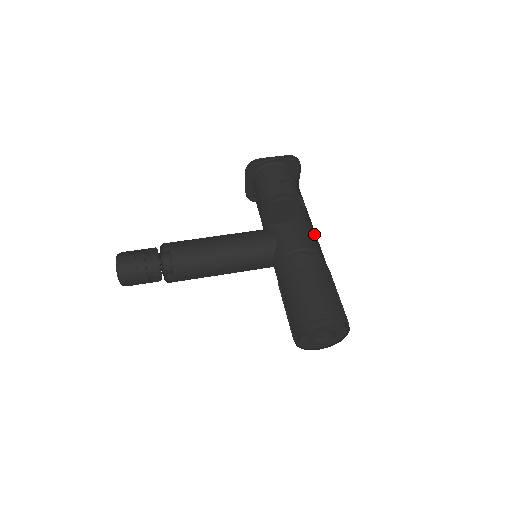
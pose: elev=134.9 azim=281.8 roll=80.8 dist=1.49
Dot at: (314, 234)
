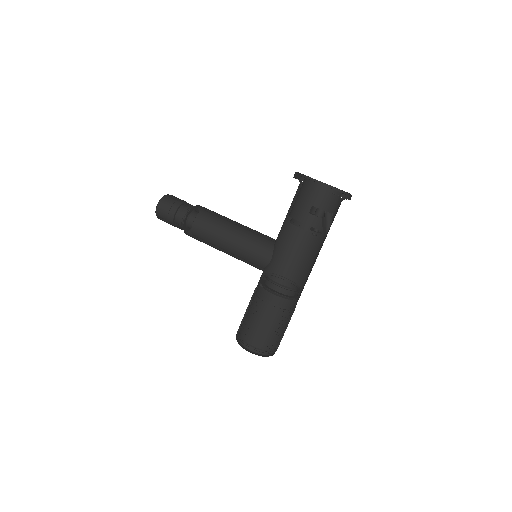
Dot at: occluded
